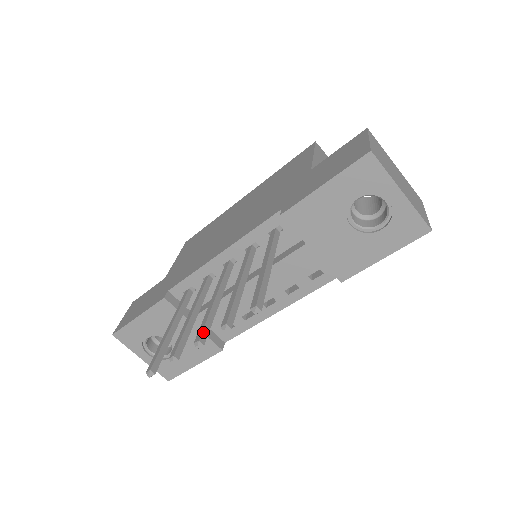
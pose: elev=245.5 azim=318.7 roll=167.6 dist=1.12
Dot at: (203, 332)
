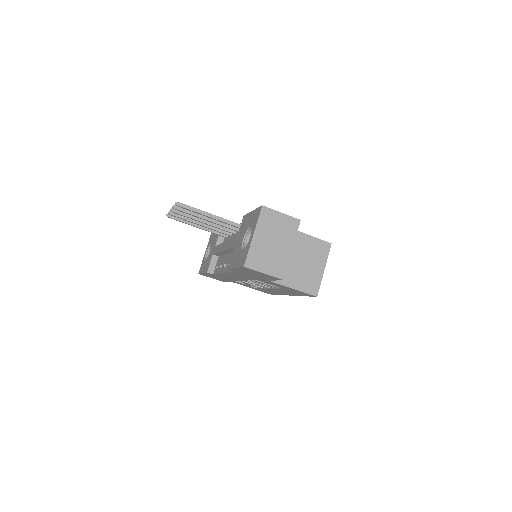
Dot at: (179, 211)
